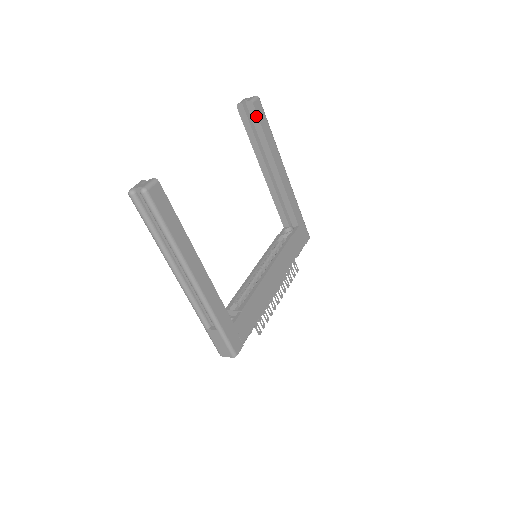
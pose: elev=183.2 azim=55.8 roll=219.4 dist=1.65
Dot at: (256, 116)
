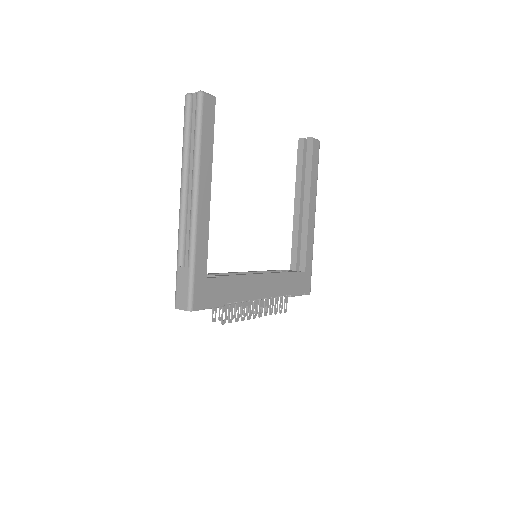
Dot at: (311, 152)
